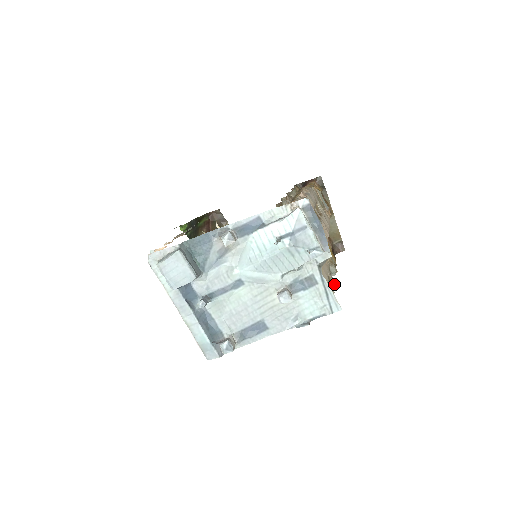
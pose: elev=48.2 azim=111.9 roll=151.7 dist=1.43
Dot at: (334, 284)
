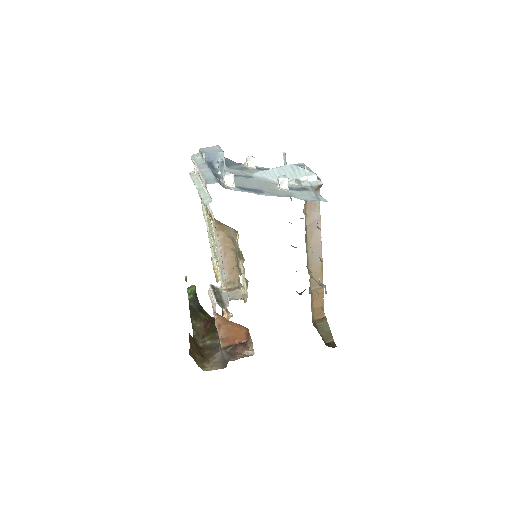
Dot at: occluded
